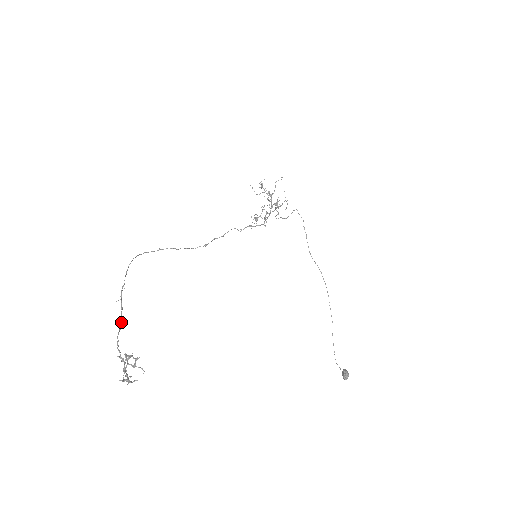
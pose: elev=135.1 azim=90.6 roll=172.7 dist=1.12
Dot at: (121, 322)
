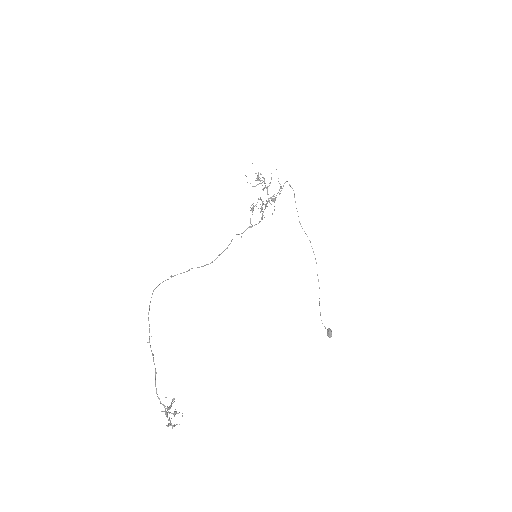
Dot at: (155, 370)
